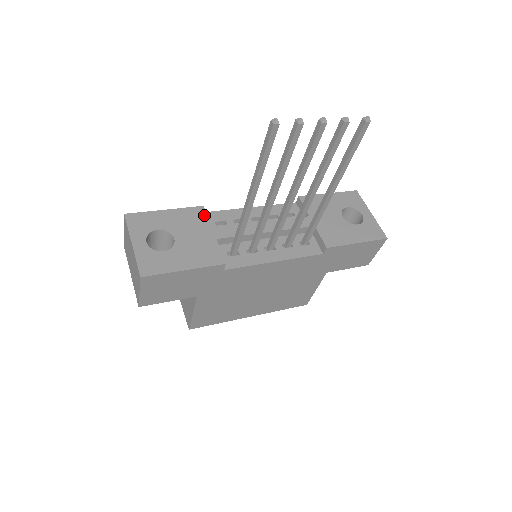
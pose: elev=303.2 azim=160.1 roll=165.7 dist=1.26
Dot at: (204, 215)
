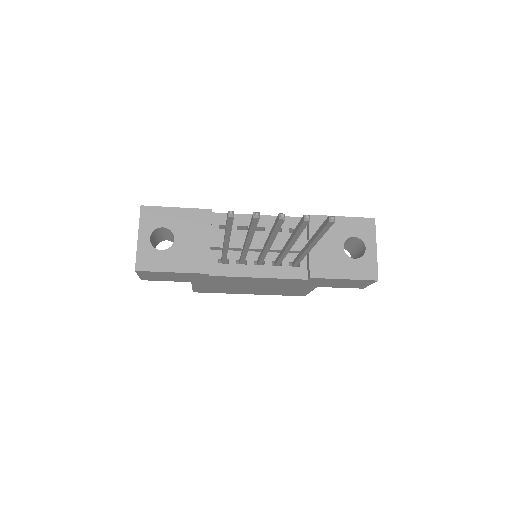
Dot at: (209, 219)
